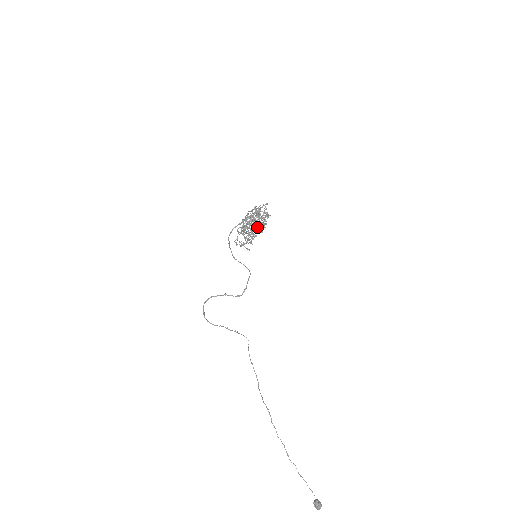
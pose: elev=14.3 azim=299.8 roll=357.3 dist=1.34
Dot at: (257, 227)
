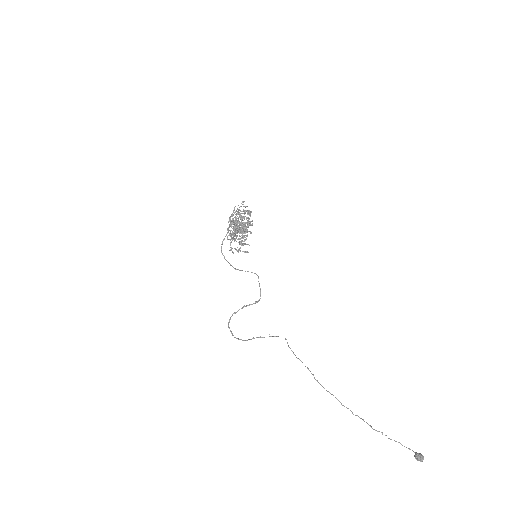
Dot at: occluded
